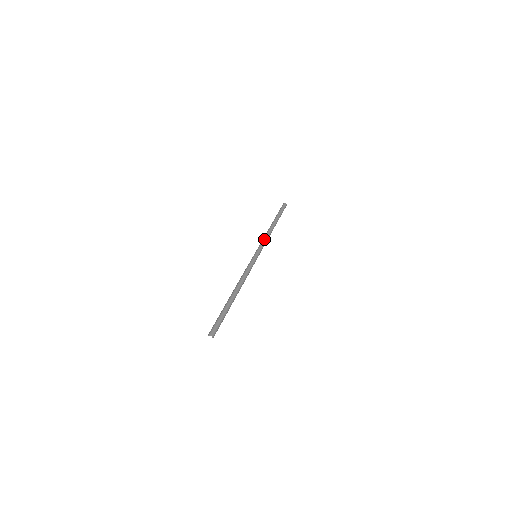
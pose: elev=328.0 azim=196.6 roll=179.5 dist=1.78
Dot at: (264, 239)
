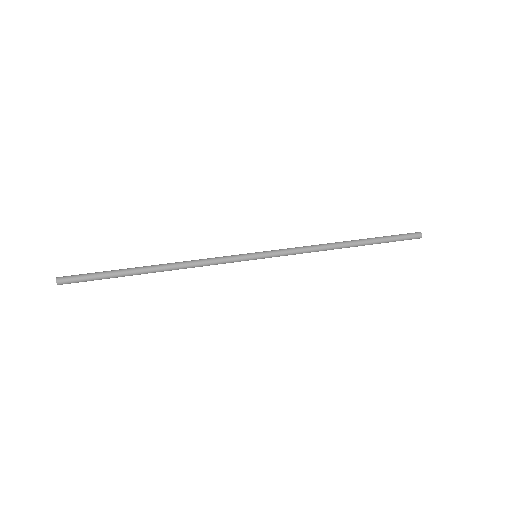
Dot at: (298, 247)
